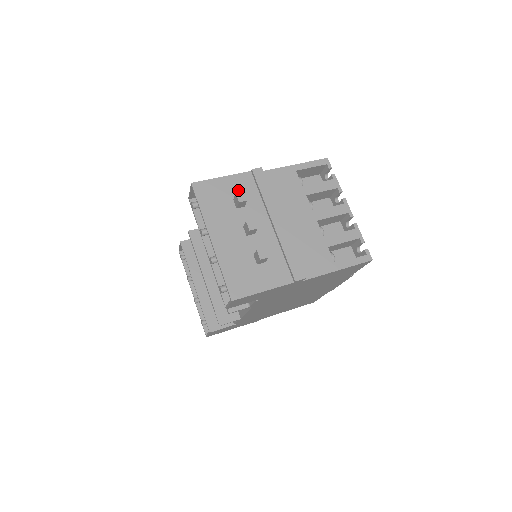
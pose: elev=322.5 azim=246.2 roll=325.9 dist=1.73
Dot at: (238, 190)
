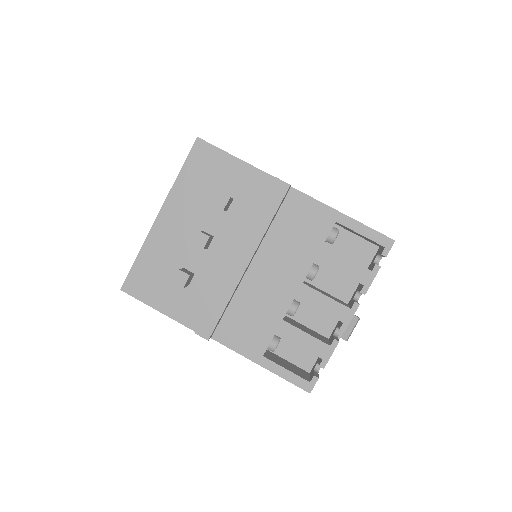
Dot at: (239, 187)
